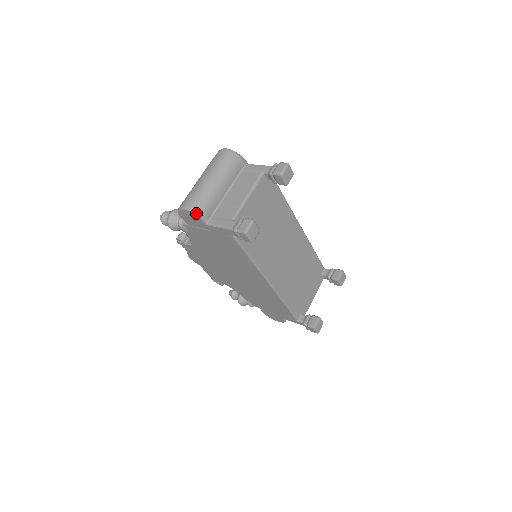
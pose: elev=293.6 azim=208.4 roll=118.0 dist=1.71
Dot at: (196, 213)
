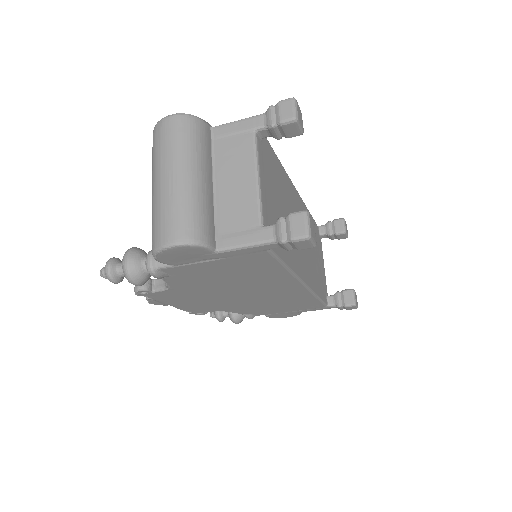
Dot at: (197, 244)
